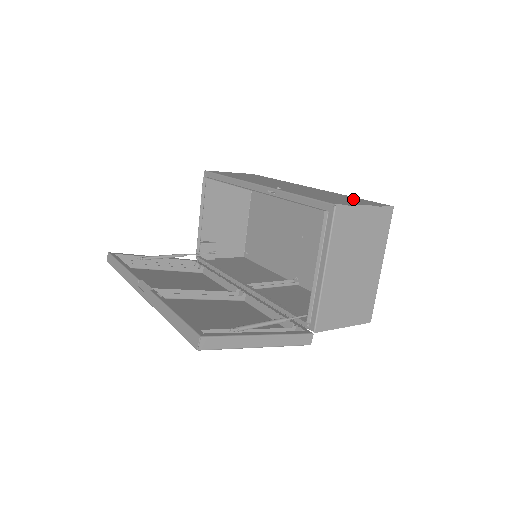
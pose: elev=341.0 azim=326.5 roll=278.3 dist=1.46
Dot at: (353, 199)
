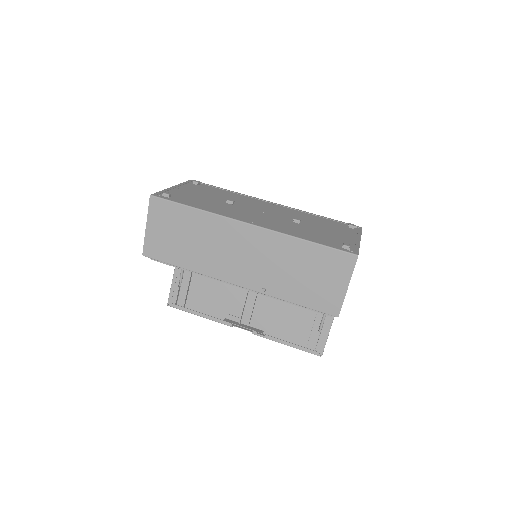
Dot at: (321, 263)
